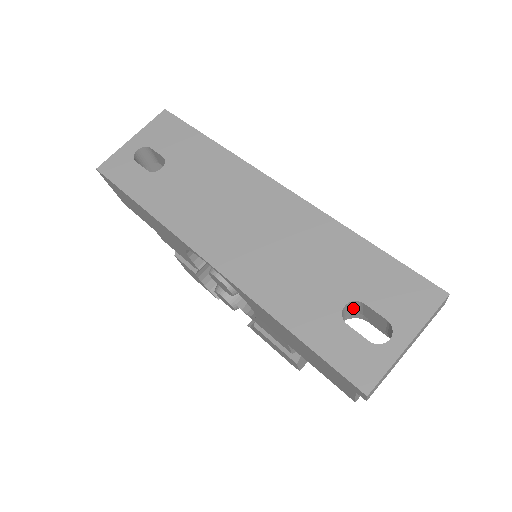
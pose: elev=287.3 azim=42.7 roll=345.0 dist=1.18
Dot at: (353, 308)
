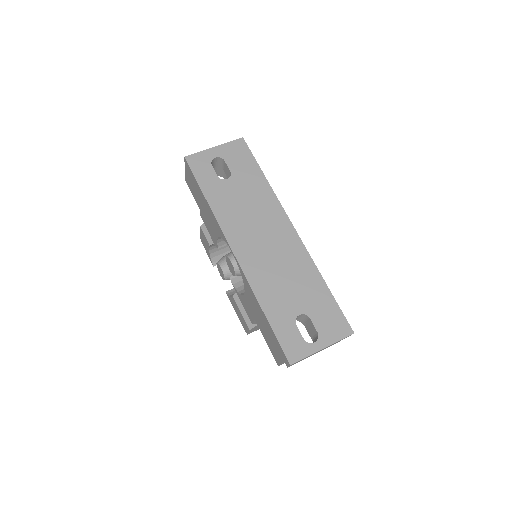
Dot at: (302, 317)
